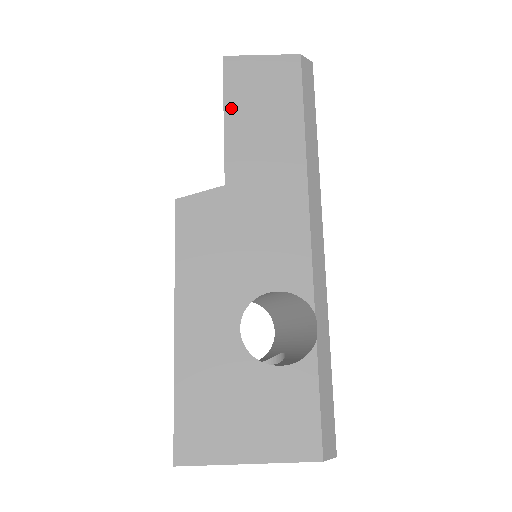
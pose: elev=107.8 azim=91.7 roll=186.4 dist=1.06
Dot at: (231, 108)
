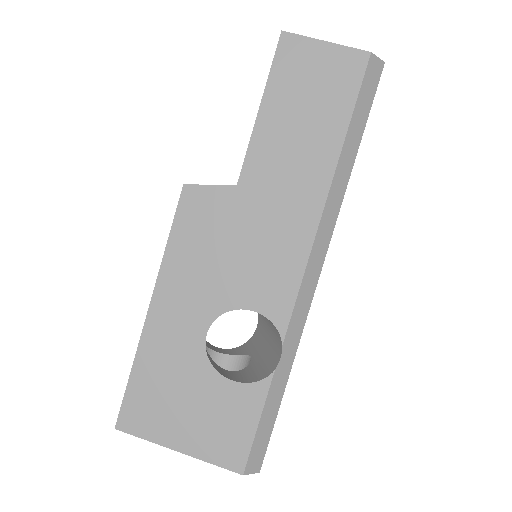
Dot at: (271, 98)
